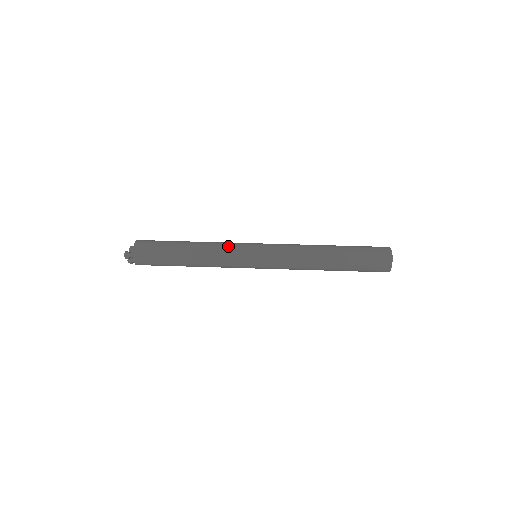
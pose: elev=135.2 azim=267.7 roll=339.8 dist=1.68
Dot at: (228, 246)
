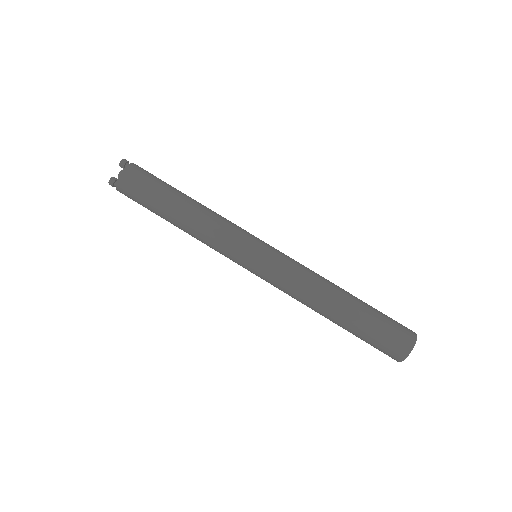
Dot at: (219, 243)
